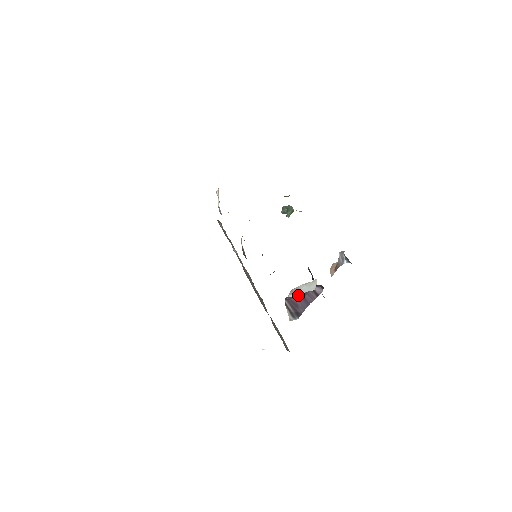
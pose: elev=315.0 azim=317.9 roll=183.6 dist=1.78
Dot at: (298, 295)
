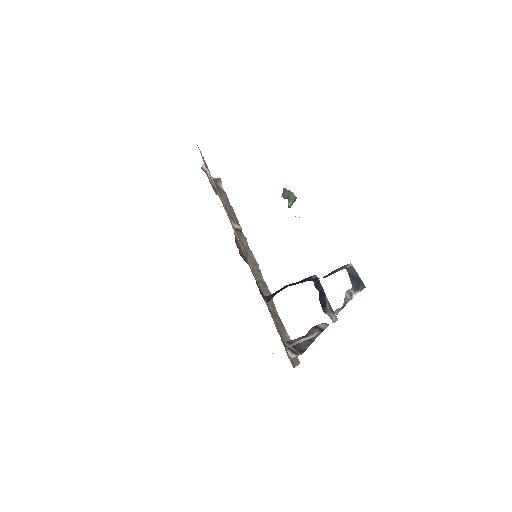
Dot at: (299, 337)
